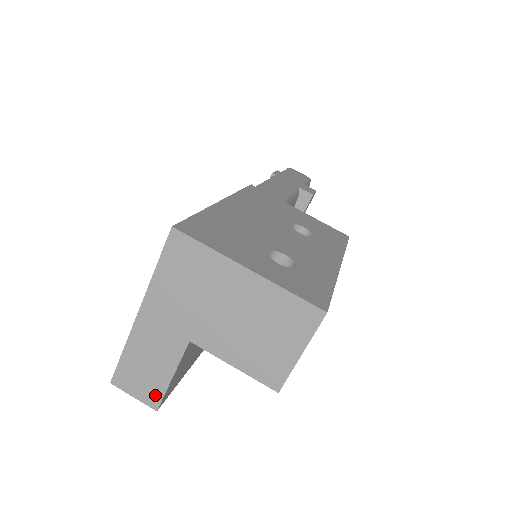
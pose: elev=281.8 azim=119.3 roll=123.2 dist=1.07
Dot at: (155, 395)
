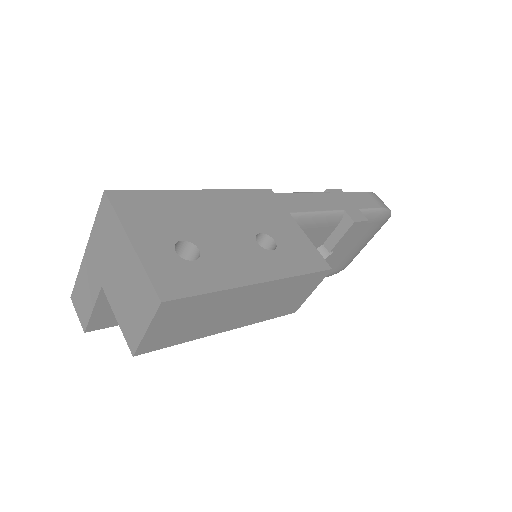
Dot at: (85, 319)
